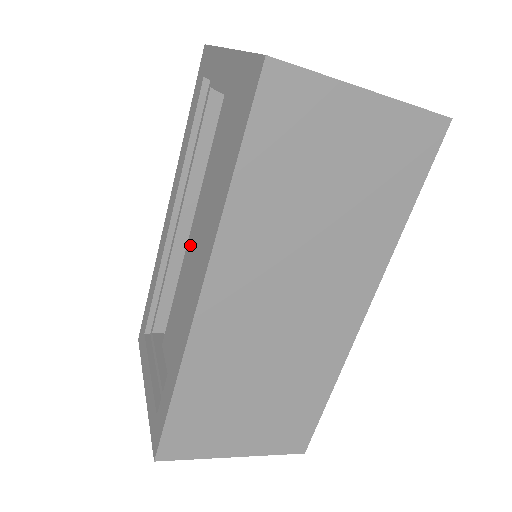
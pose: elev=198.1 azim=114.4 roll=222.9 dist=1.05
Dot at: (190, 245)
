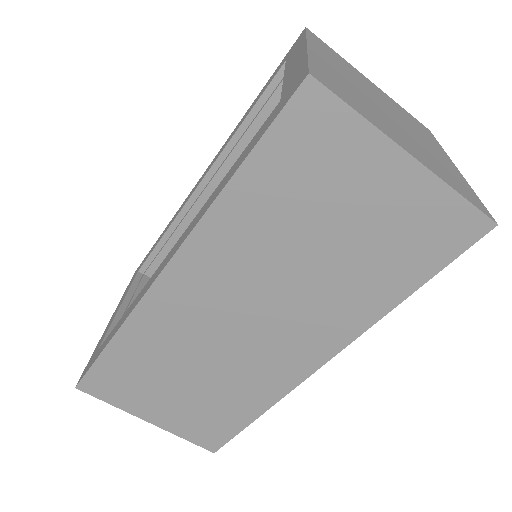
Dot at: occluded
